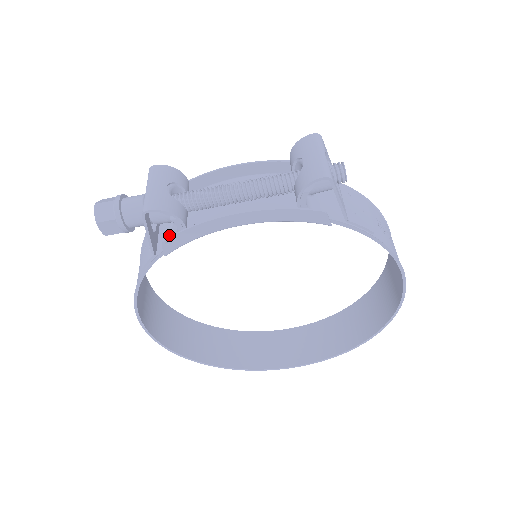
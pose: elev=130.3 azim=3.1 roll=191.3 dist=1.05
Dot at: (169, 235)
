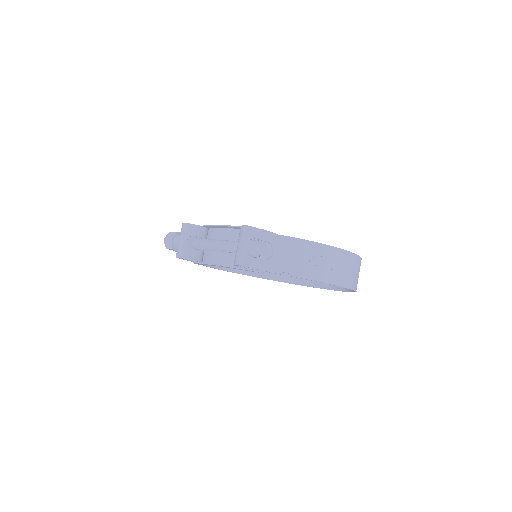
Dot at: occluded
